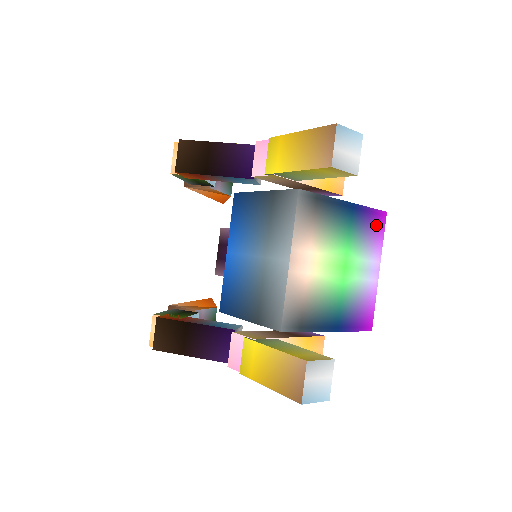
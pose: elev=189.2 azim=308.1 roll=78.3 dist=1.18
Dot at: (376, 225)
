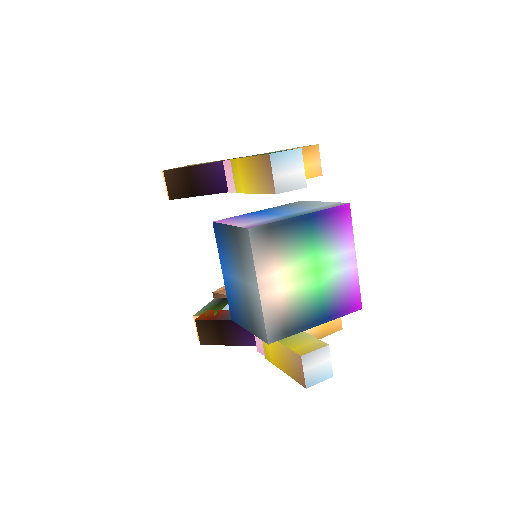
Dot at: (341, 220)
